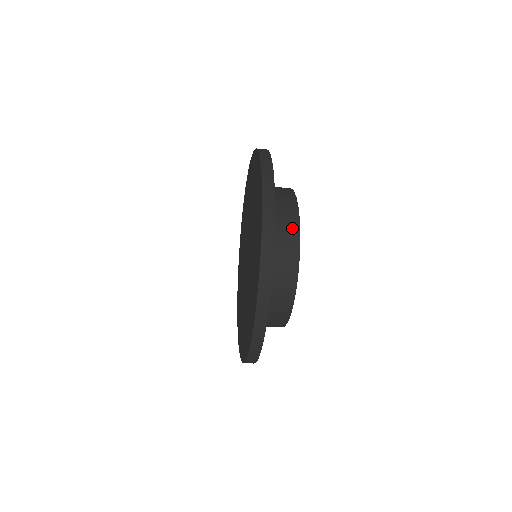
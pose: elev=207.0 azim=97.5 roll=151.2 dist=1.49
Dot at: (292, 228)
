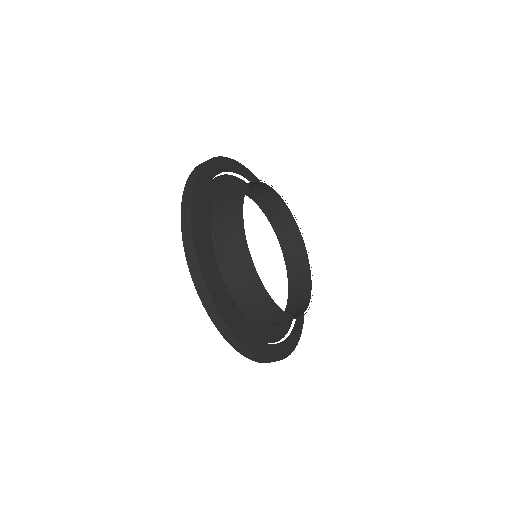
Dot at: occluded
